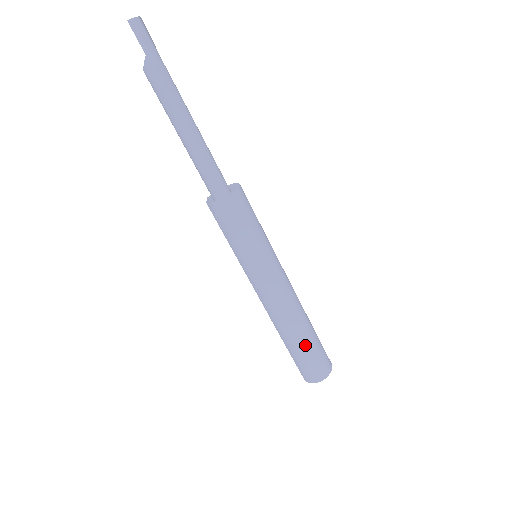
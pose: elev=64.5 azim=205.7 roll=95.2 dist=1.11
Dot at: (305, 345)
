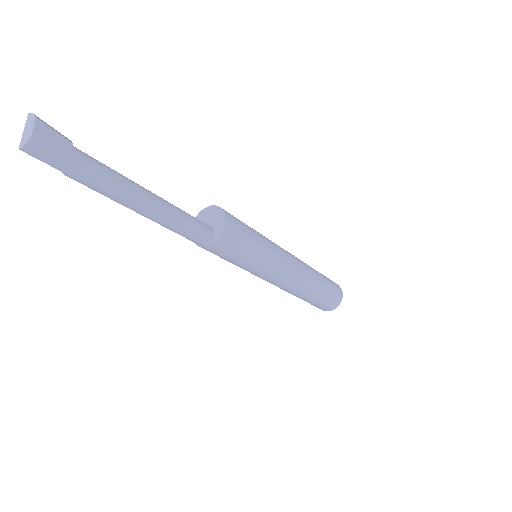
Dot at: (311, 300)
